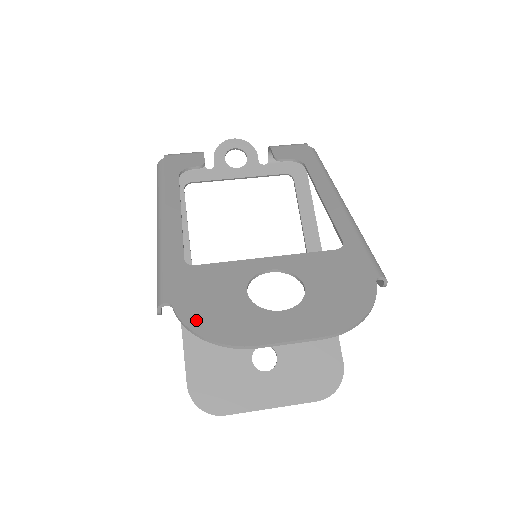
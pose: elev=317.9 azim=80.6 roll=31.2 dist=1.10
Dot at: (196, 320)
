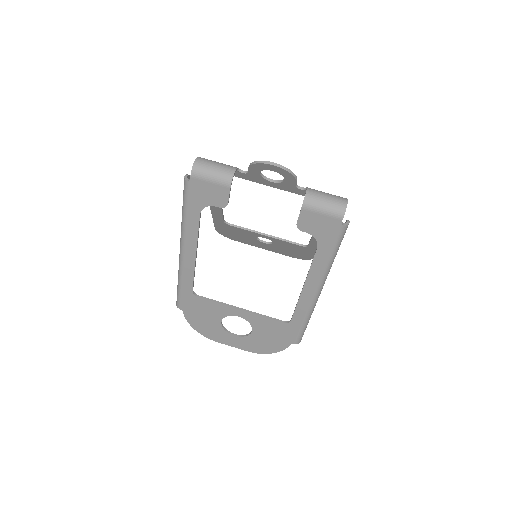
Dot at: (193, 323)
